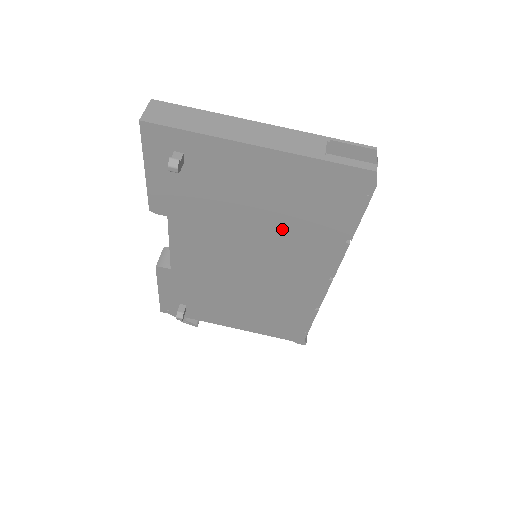
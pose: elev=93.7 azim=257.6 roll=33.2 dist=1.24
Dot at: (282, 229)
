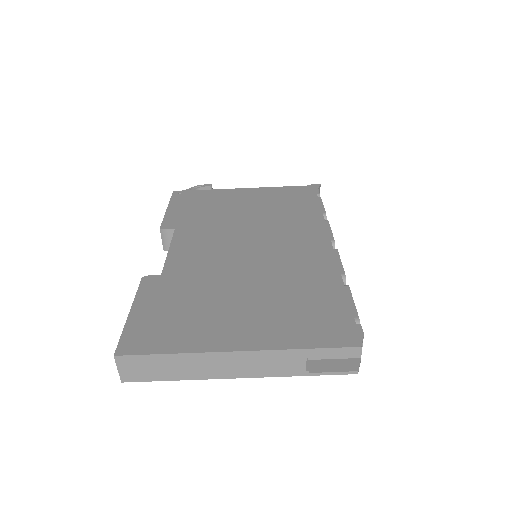
Dot at: occluded
